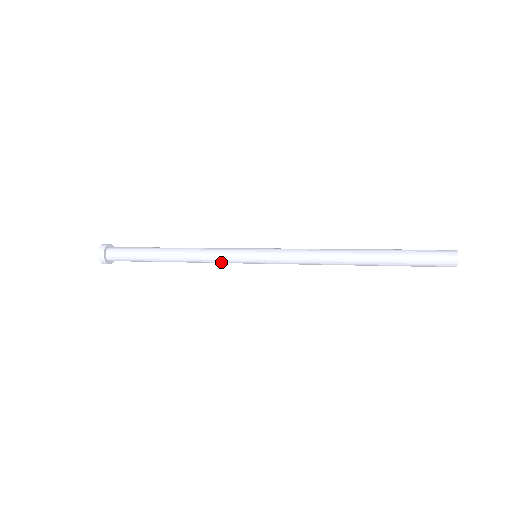
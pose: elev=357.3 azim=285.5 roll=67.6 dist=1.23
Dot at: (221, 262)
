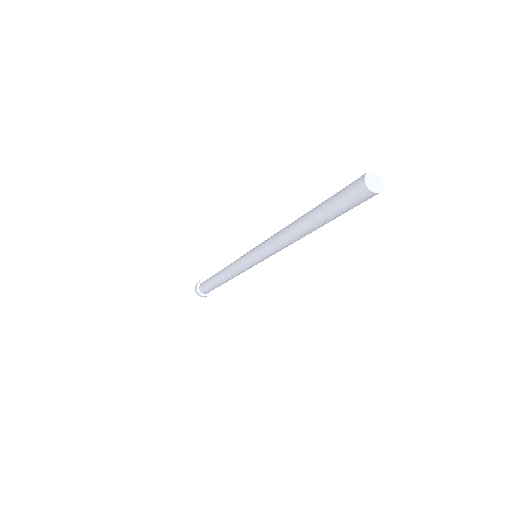
Dot at: (240, 271)
